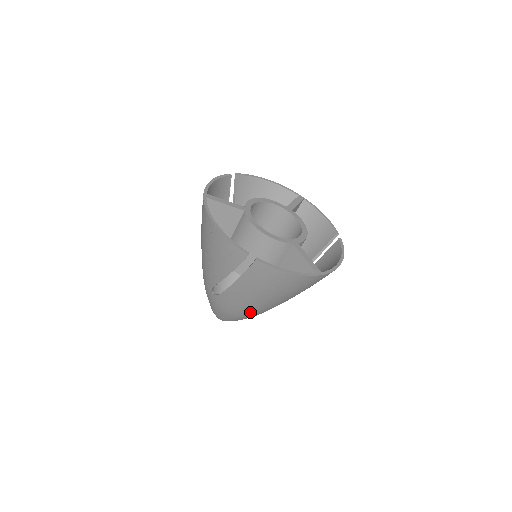
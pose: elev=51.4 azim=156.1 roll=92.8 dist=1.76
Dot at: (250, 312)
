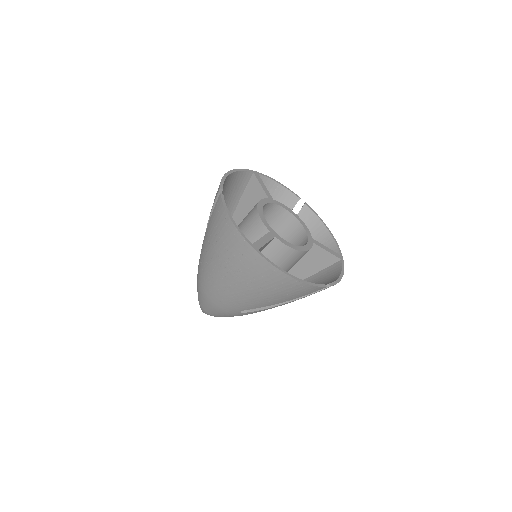
Dot at: occluded
